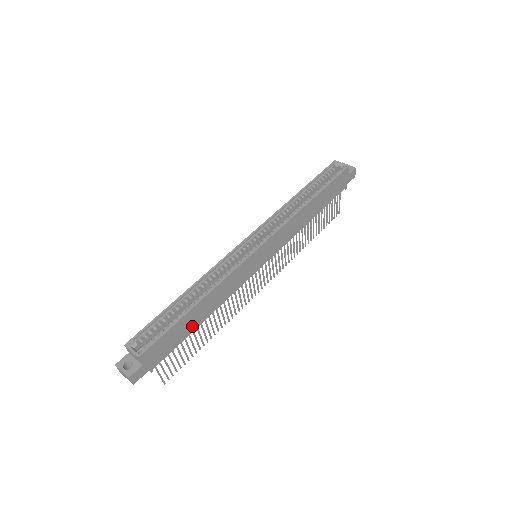
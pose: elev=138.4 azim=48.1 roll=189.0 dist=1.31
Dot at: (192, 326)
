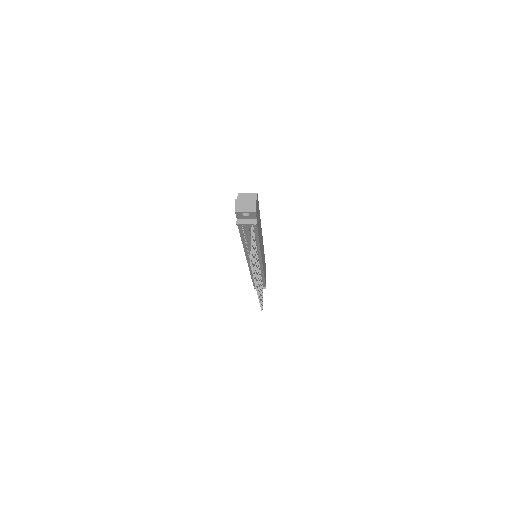
Dot at: (259, 233)
